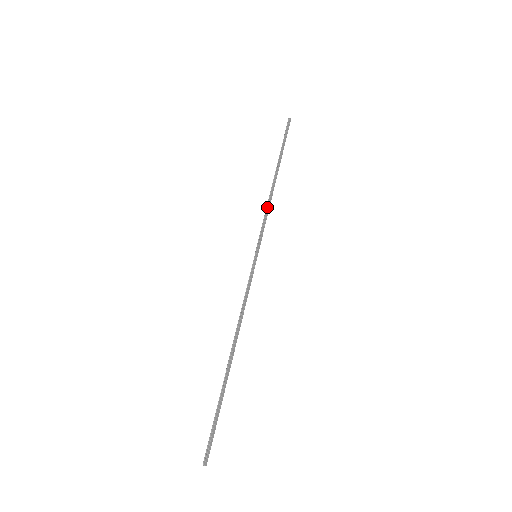
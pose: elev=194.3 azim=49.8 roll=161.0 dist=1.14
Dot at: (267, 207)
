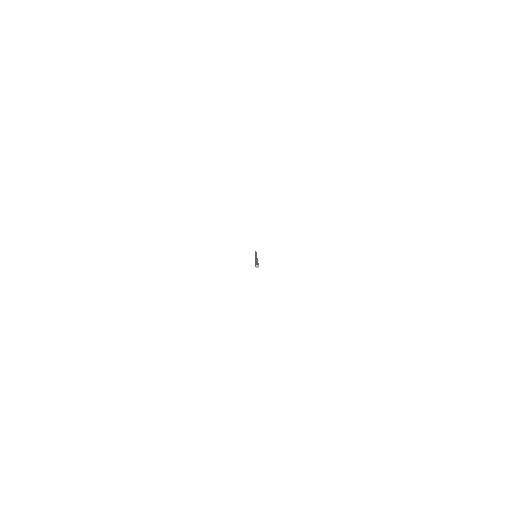
Dot at: occluded
